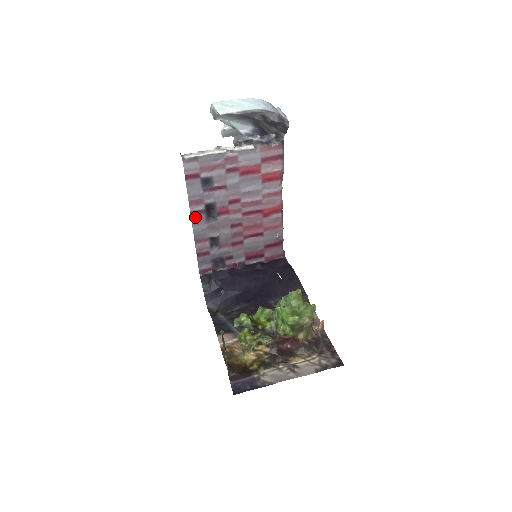
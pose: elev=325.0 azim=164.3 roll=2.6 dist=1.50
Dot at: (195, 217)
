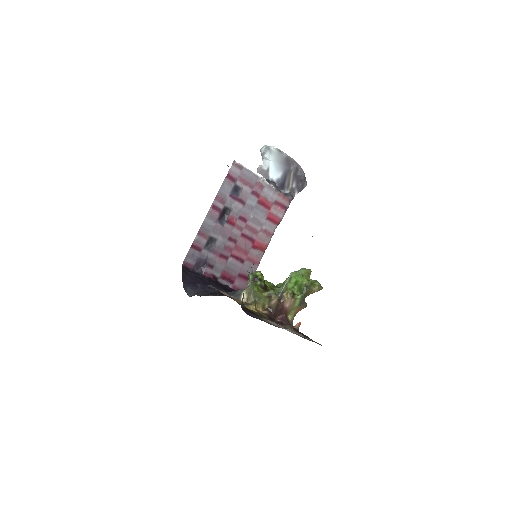
Dot at: (212, 211)
